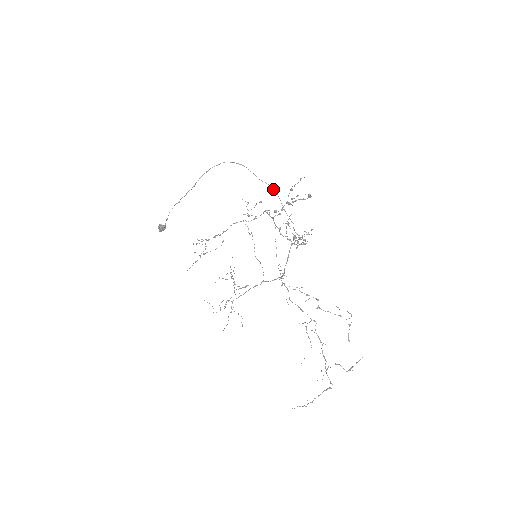
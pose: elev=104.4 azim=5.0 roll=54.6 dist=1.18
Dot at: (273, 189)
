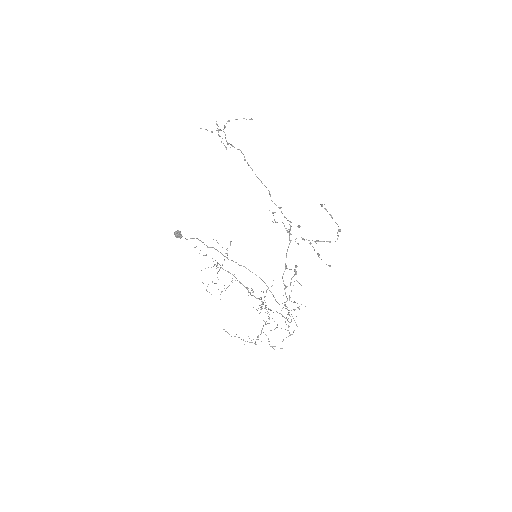
Dot at: (287, 309)
